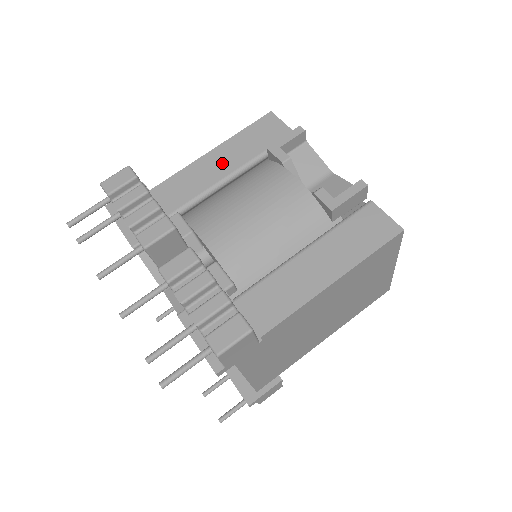
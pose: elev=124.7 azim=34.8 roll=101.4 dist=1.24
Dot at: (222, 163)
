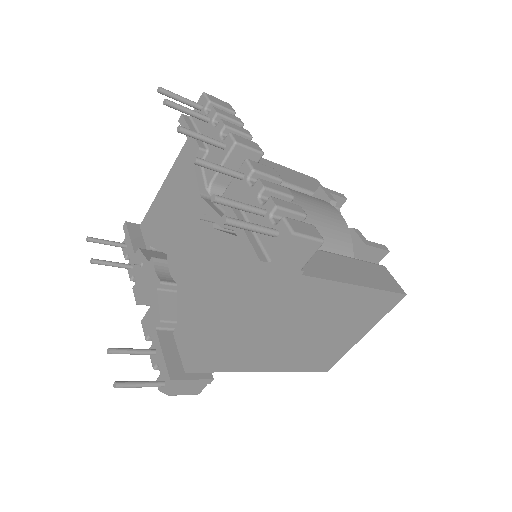
Dot at: (278, 172)
